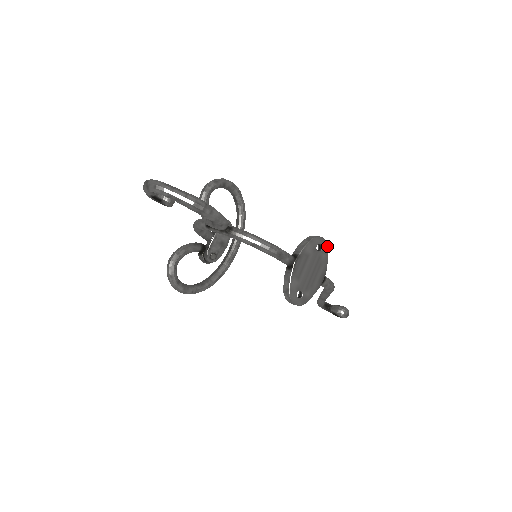
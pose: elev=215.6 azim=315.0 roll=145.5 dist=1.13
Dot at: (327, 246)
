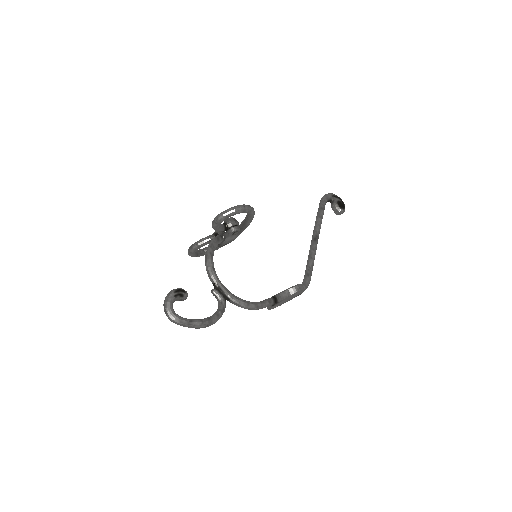
Dot at: (304, 290)
